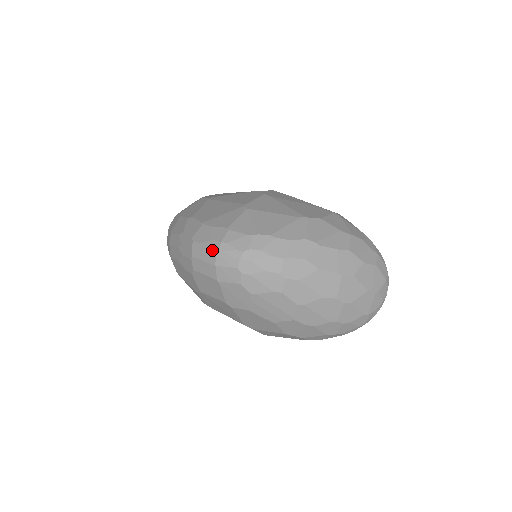
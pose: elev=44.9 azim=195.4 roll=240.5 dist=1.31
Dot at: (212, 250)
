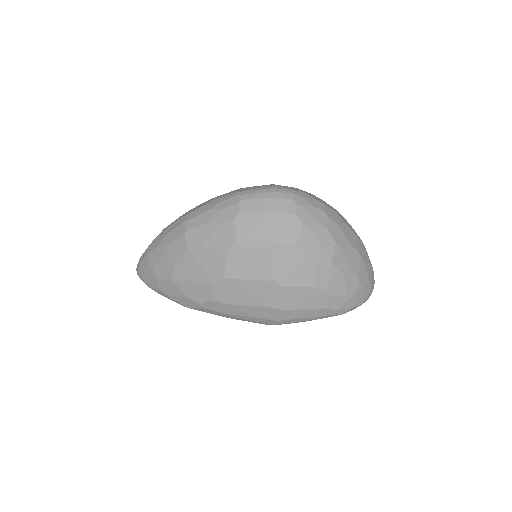
Dot at: (266, 189)
